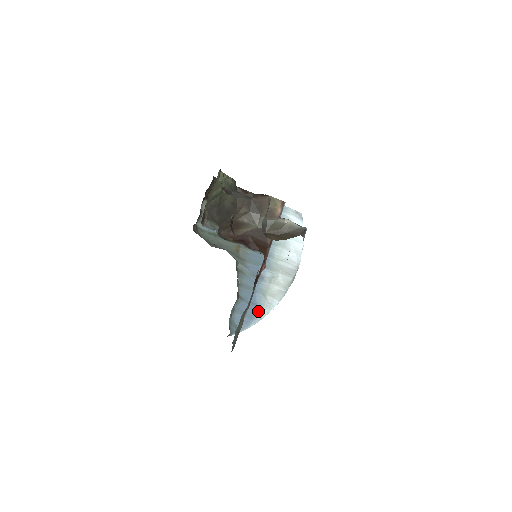
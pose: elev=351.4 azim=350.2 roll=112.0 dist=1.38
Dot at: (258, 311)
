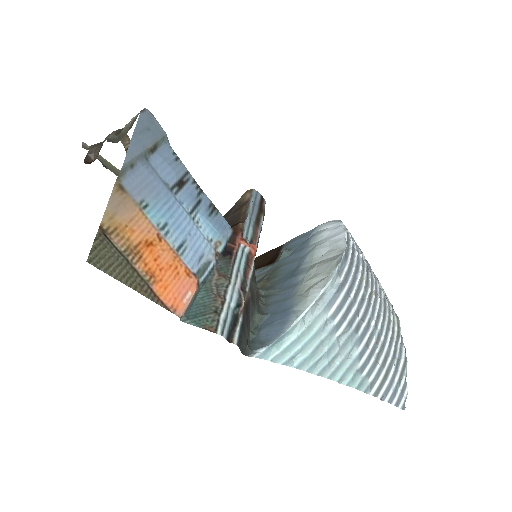
Dot at: (292, 312)
